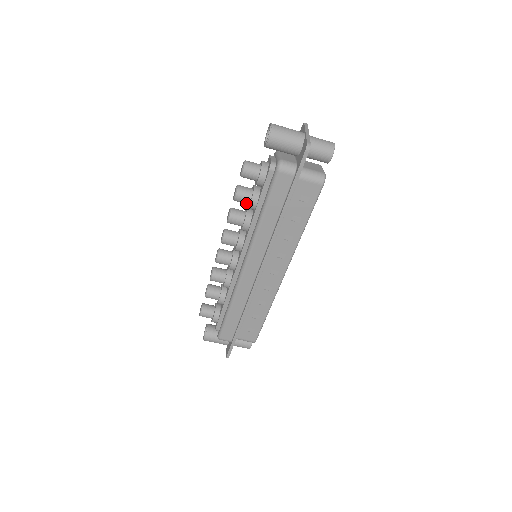
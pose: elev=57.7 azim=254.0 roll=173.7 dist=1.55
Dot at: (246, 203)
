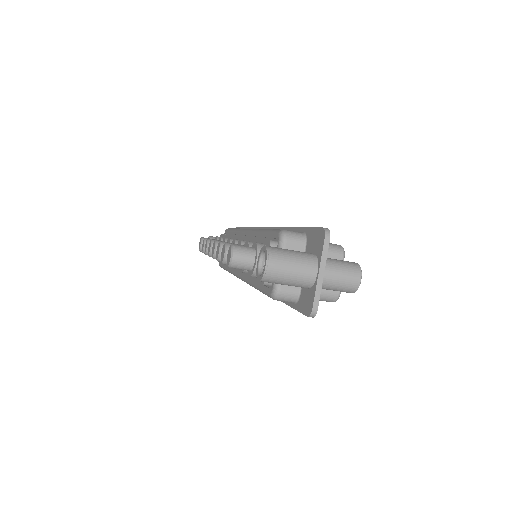
Dot at: occluded
